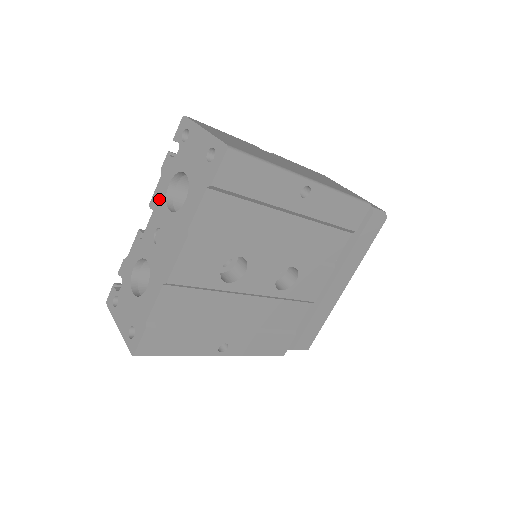
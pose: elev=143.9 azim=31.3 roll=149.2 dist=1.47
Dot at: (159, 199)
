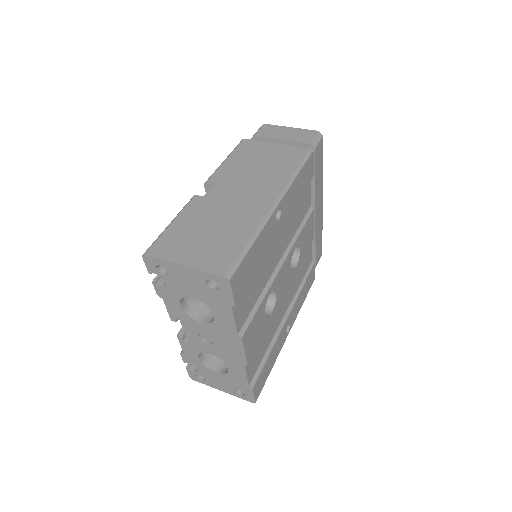
Dot at: (179, 316)
